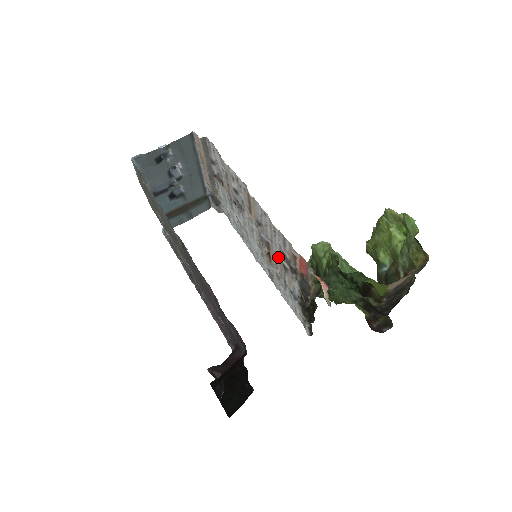
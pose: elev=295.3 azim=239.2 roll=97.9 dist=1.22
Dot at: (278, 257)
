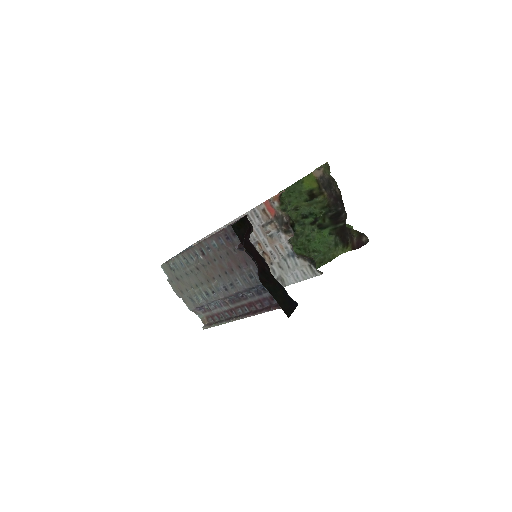
Dot at: (267, 242)
